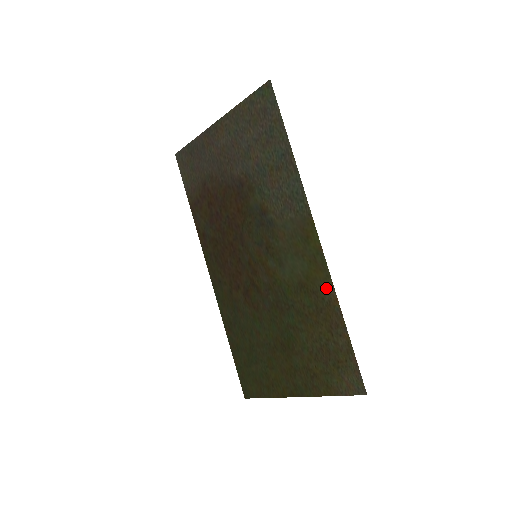
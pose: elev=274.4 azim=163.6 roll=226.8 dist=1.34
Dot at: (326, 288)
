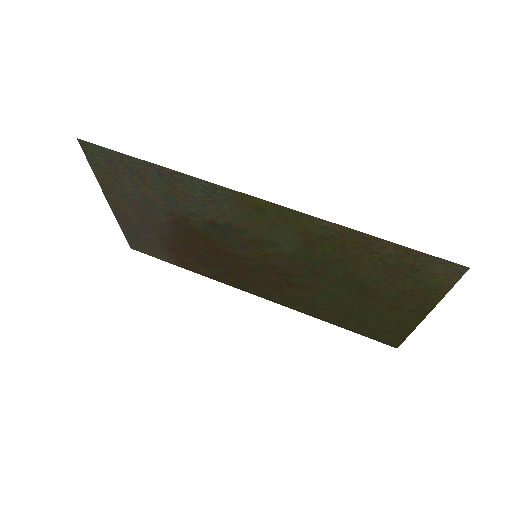
Dot at: (322, 227)
